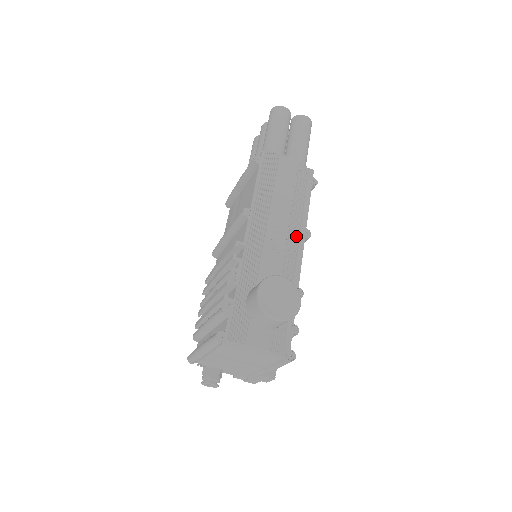
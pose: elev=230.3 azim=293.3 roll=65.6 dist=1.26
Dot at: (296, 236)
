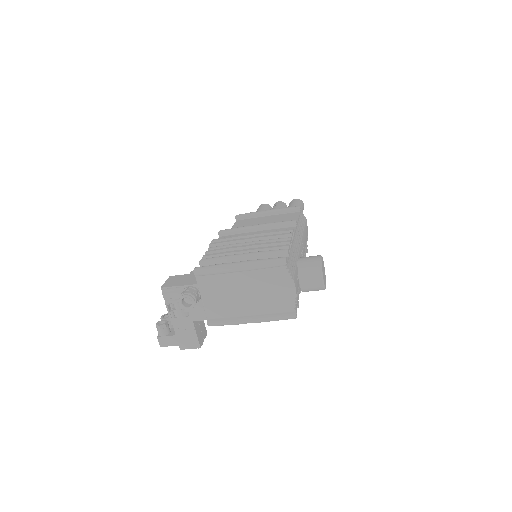
Dot at: occluded
